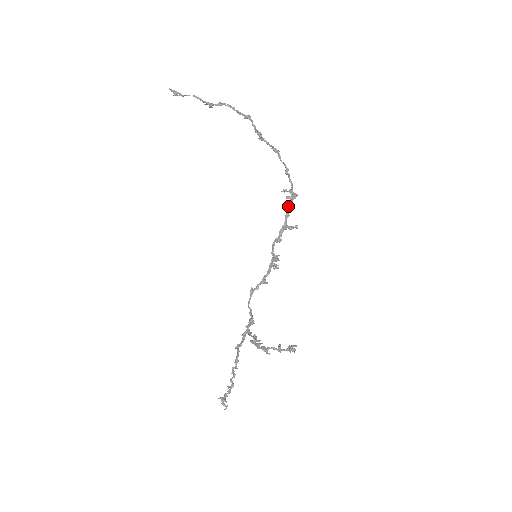
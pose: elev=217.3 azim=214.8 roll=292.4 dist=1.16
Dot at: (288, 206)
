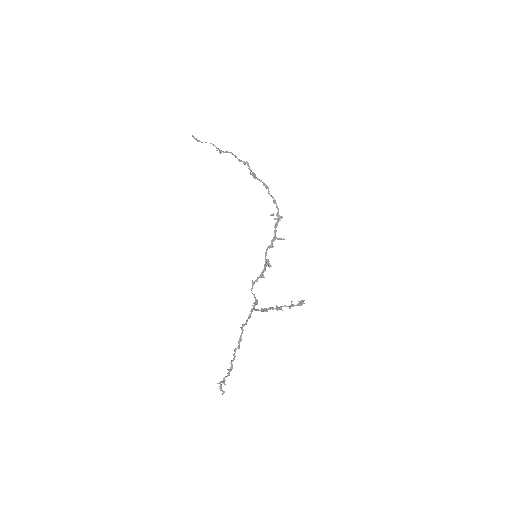
Dot at: (276, 224)
